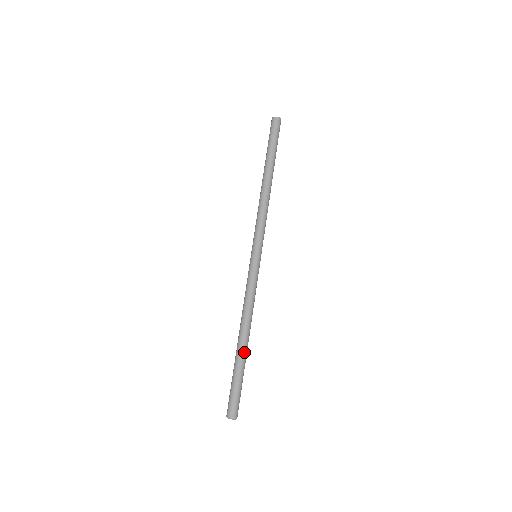
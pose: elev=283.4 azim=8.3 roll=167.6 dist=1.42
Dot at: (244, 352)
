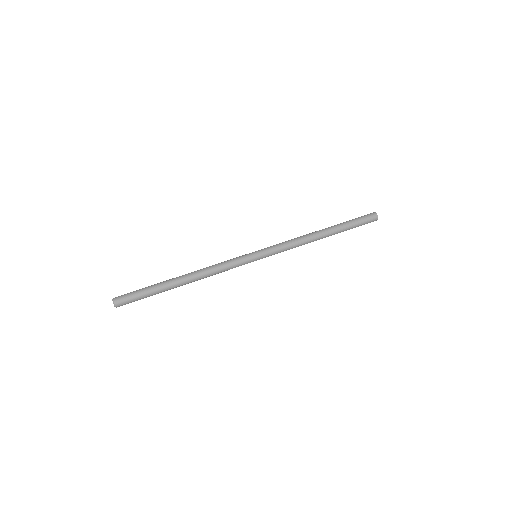
Dot at: (172, 283)
